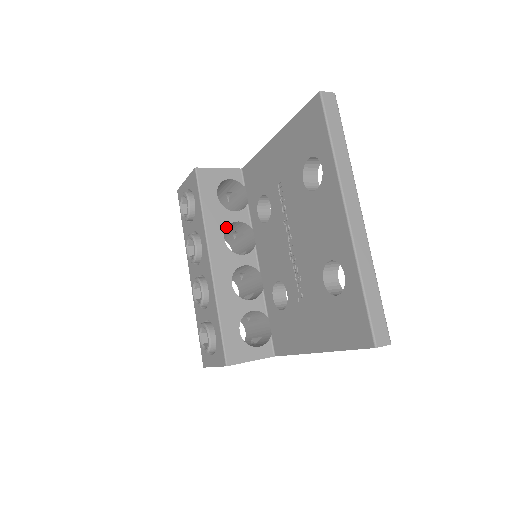
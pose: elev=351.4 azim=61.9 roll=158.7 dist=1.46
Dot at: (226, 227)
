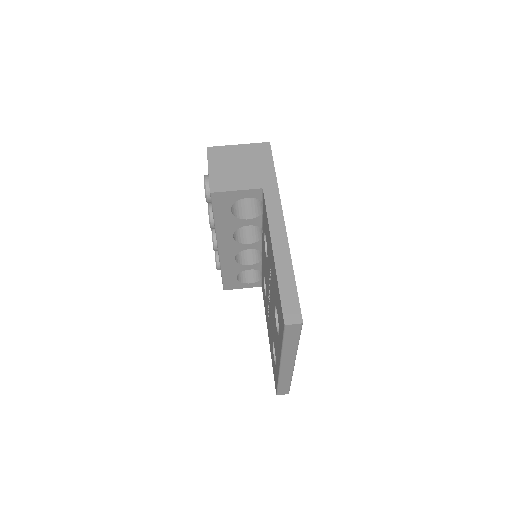
Dot at: (236, 229)
